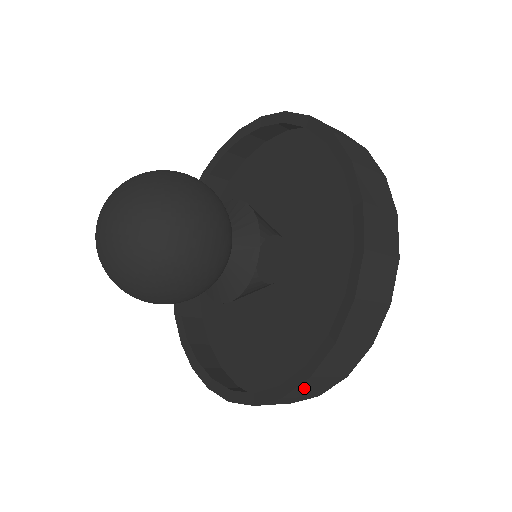
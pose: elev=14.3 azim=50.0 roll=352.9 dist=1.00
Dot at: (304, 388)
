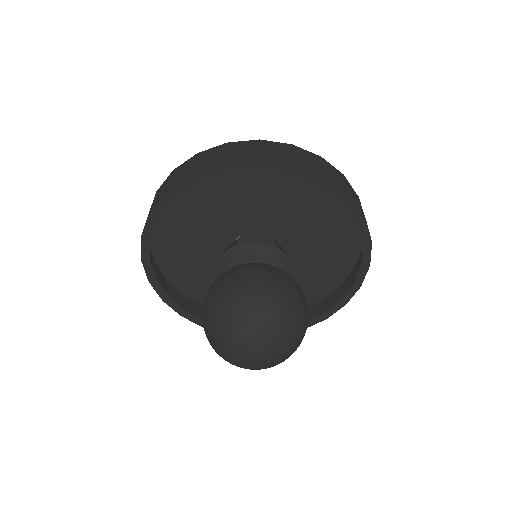
Dot at: occluded
